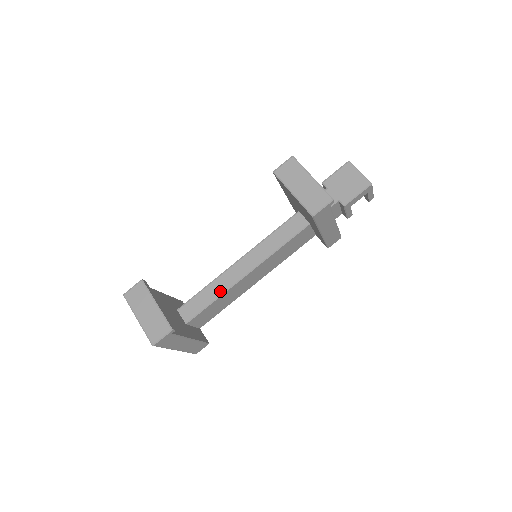
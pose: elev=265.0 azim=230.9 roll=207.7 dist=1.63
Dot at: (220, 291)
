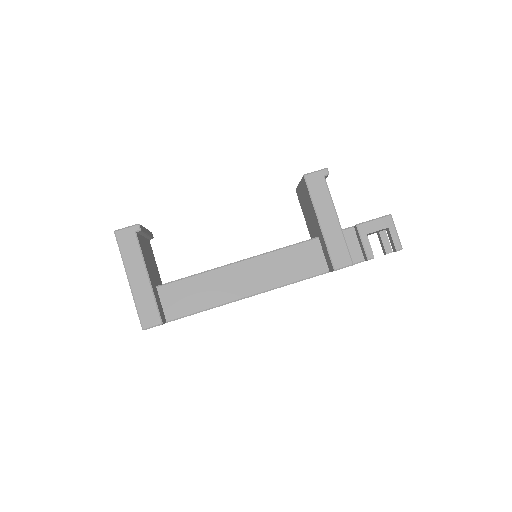
Dot at: (206, 271)
